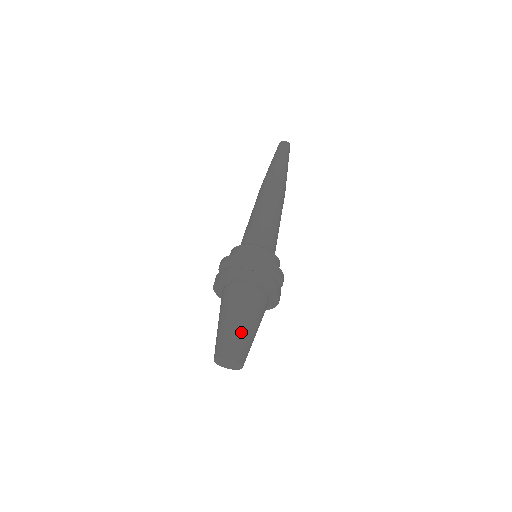
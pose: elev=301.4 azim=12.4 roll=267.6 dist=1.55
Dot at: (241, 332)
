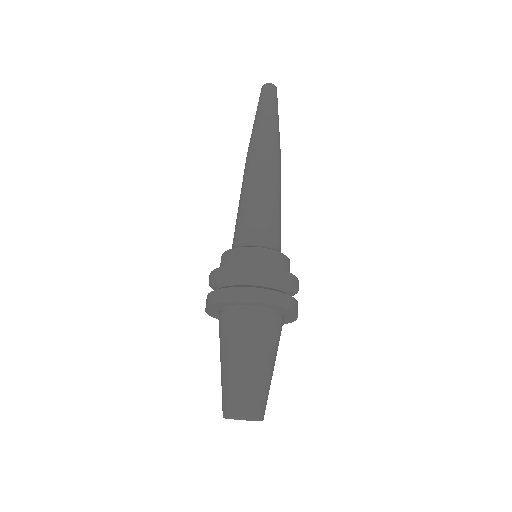
Dot at: (230, 375)
